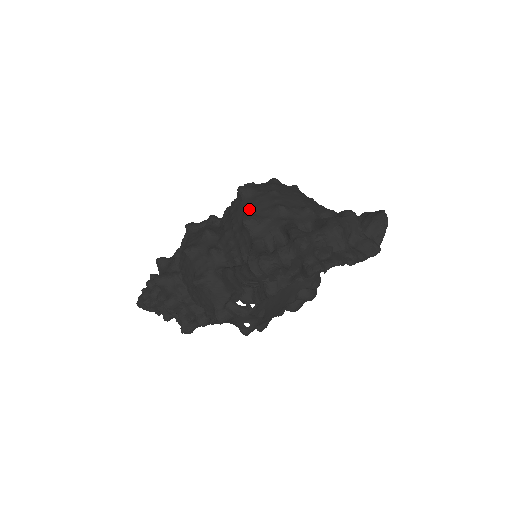
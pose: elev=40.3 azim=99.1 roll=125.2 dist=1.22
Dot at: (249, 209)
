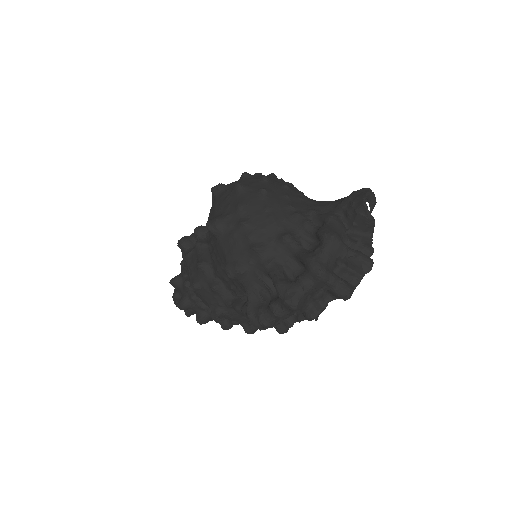
Dot at: (227, 253)
